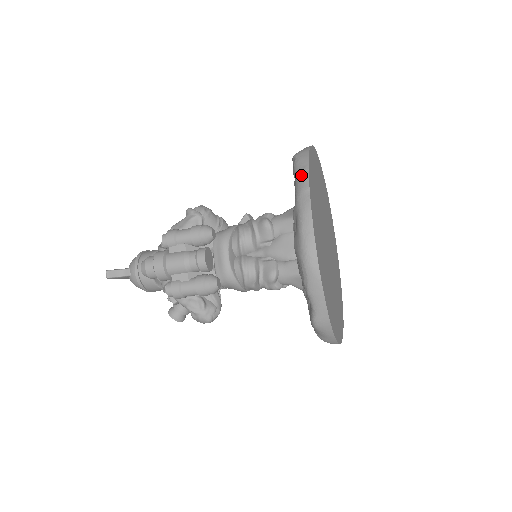
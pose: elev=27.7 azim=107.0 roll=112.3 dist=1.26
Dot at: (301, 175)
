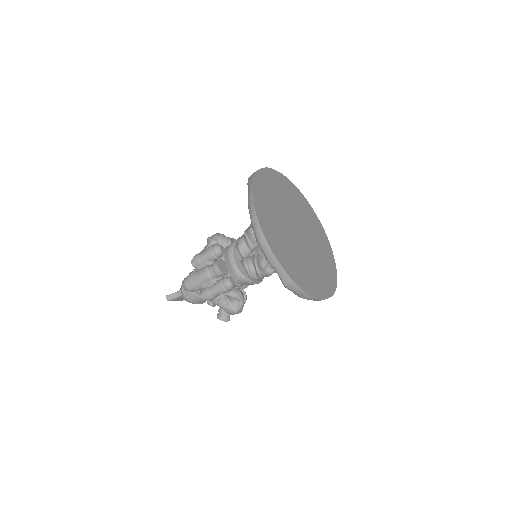
Dot at: (249, 189)
